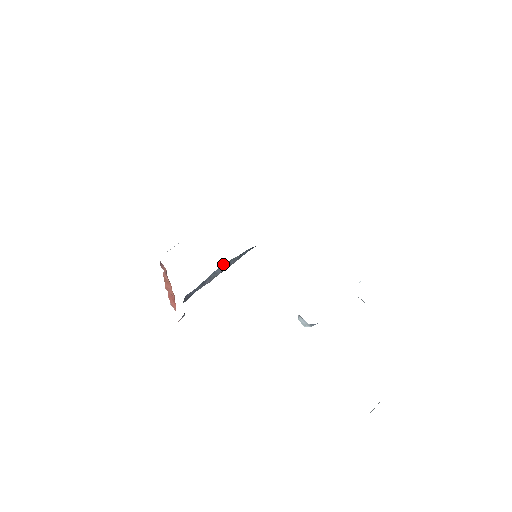
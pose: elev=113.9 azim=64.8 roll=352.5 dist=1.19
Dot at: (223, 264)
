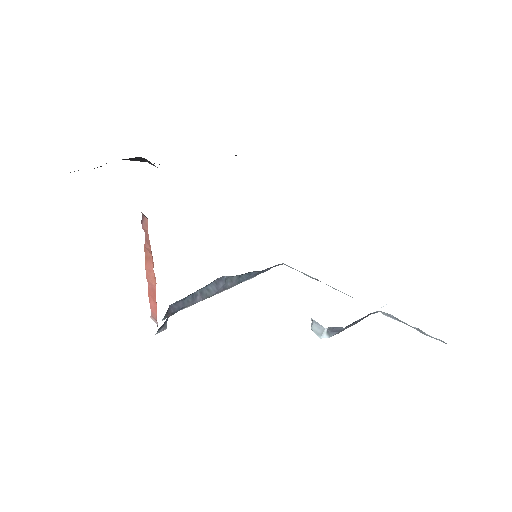
Dot at: (218, 280)
